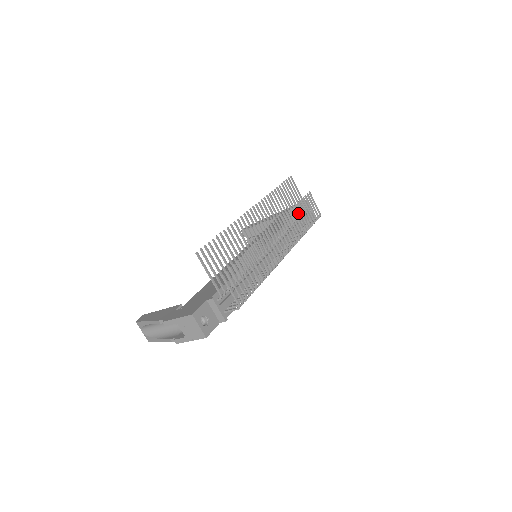
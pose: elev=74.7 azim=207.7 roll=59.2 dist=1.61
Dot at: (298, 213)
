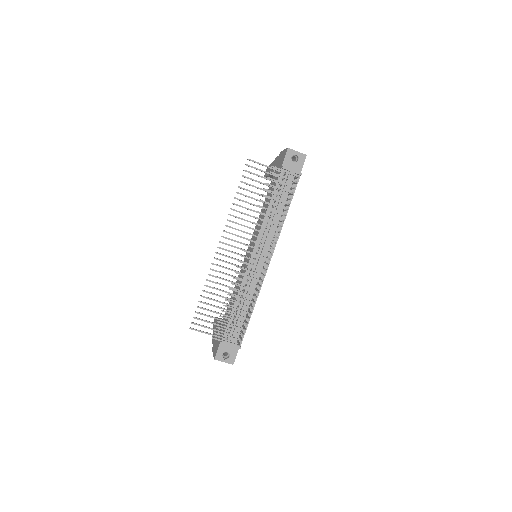
Dot at: occluded
